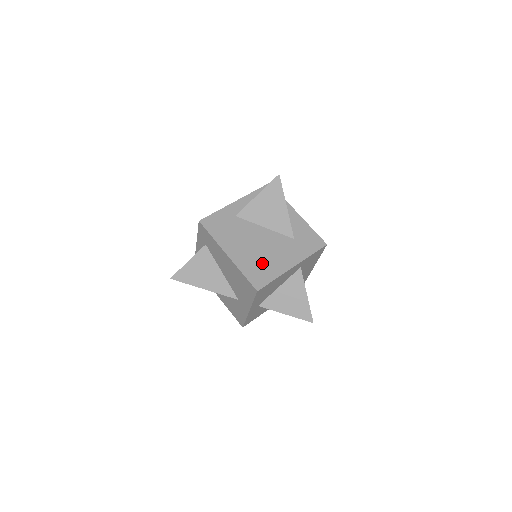
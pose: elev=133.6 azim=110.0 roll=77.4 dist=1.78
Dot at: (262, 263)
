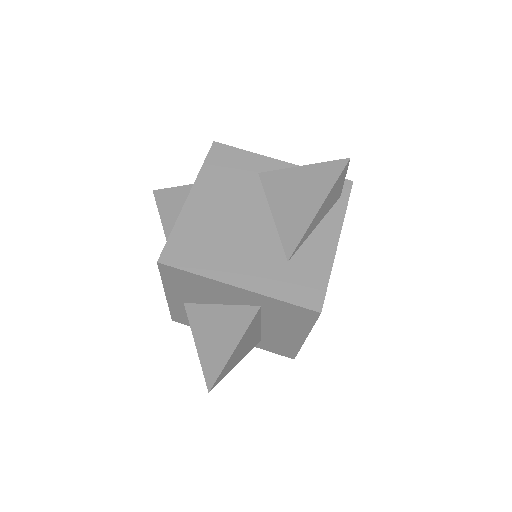
Dot at: (209, 243)
